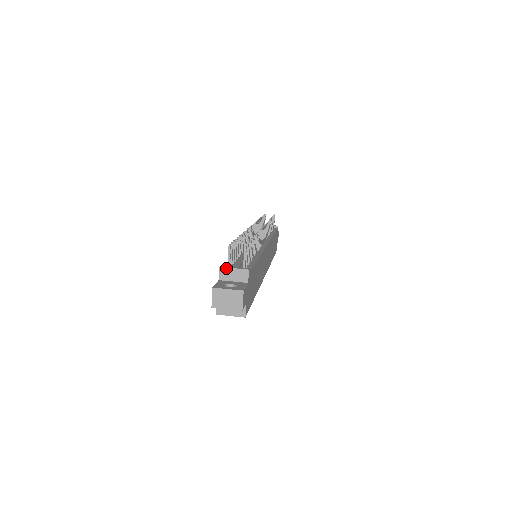
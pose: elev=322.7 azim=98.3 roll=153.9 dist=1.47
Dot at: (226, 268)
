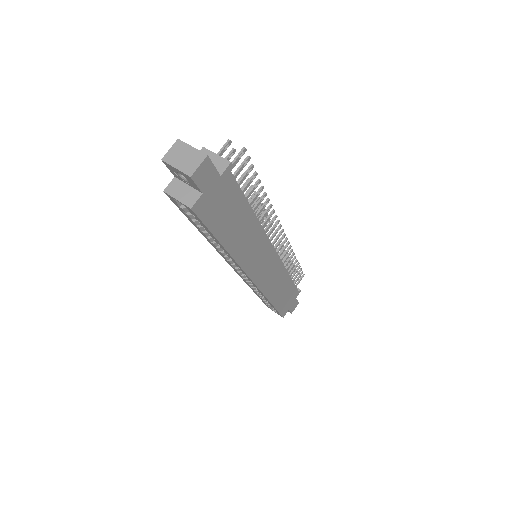
Dot at: (209, 151)
